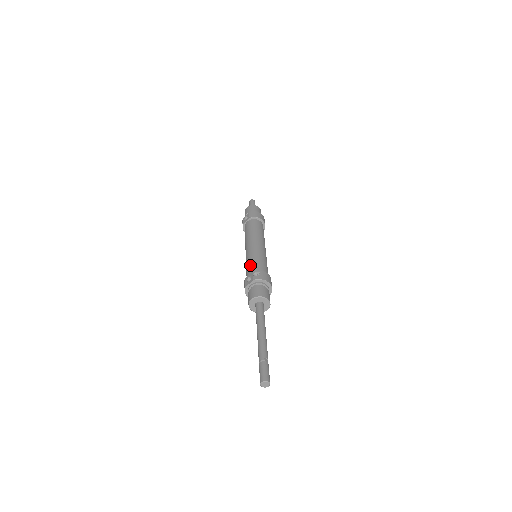
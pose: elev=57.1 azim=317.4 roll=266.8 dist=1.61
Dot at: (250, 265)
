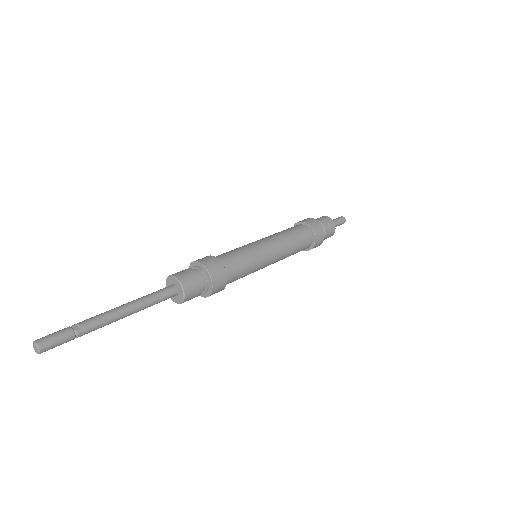
Dot at: occluded
